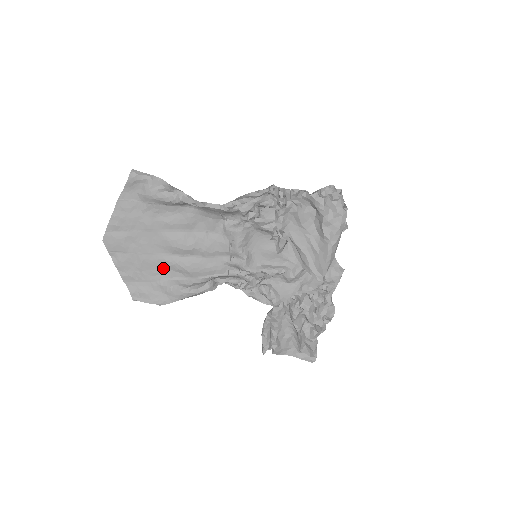
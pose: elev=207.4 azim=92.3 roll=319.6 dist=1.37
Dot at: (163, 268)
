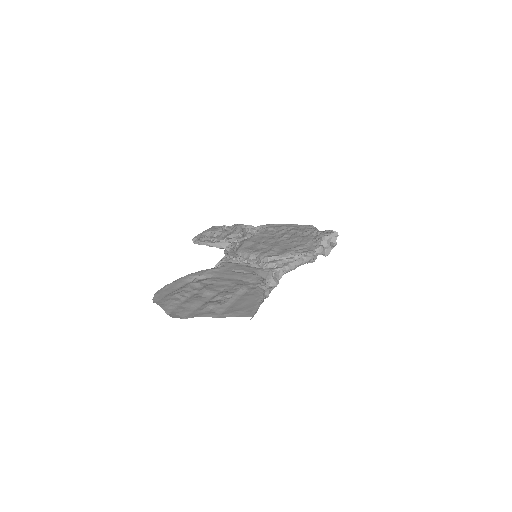
Dot at: (192, 288)
